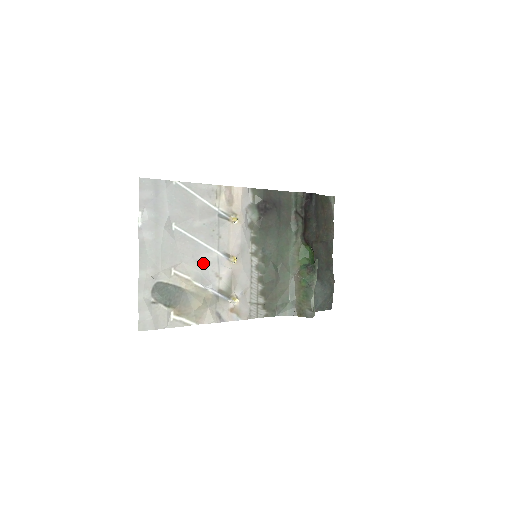
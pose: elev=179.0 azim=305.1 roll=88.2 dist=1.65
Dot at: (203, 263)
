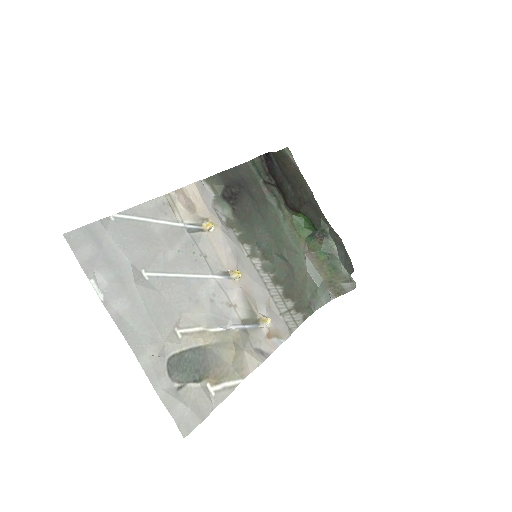
Dot at: (206, 300)
